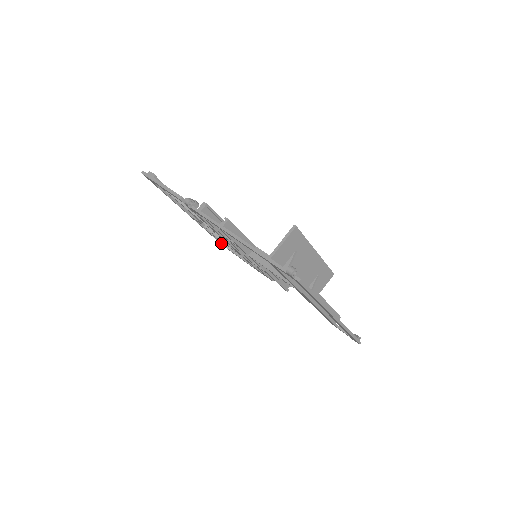
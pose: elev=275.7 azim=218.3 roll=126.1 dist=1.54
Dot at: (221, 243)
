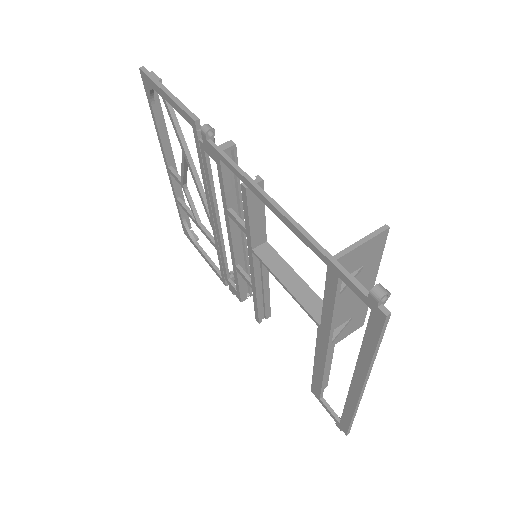
Dot at: (185, 226)
